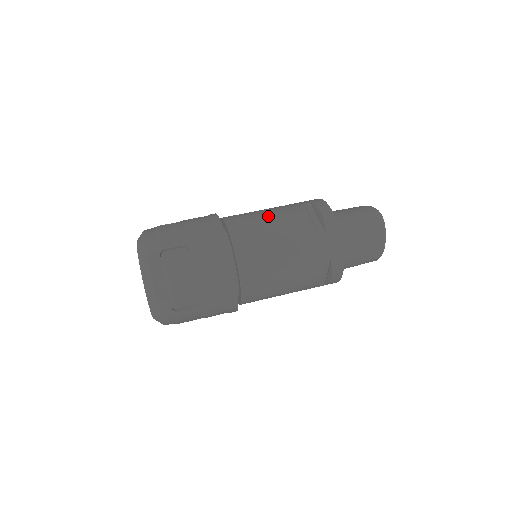
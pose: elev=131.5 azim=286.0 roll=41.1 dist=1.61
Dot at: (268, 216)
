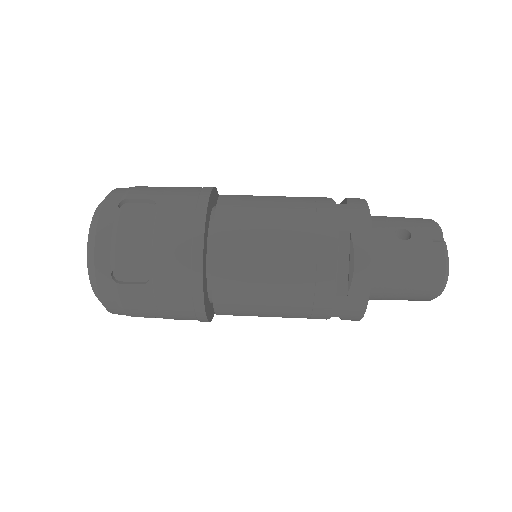
Dot at: (276, 244)
